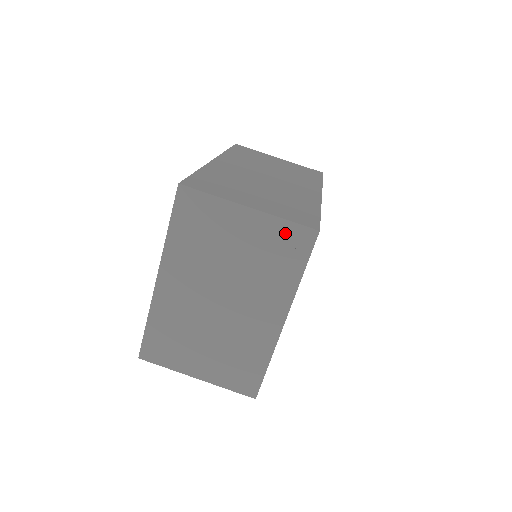
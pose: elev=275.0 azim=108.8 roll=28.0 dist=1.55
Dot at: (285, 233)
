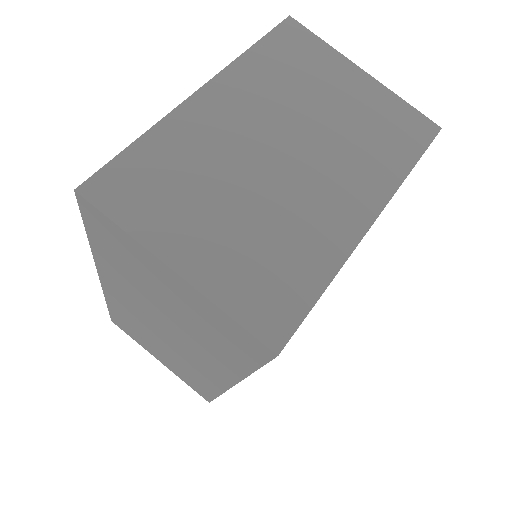
Dot at: (401, 113)
